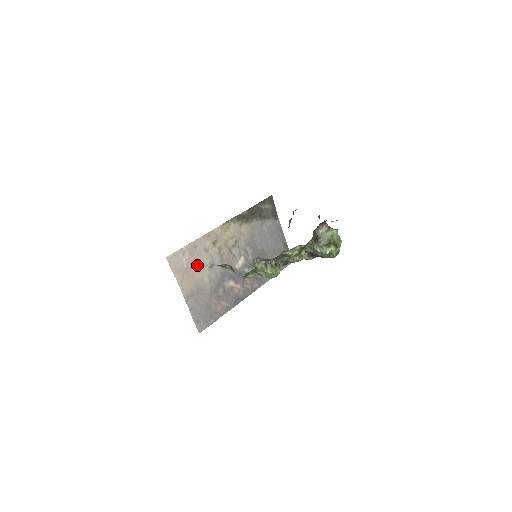
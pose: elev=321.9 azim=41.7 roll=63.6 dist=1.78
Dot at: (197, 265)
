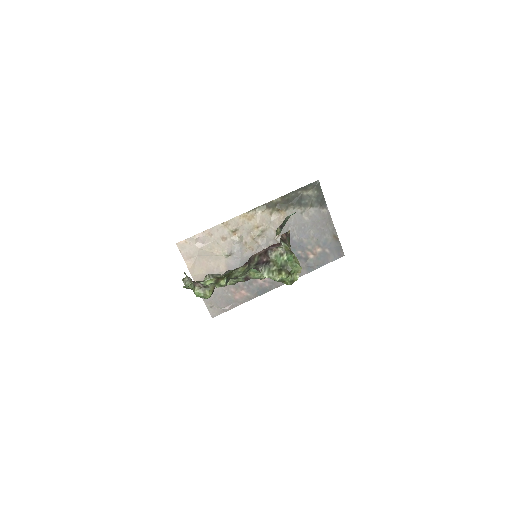
Dot at: (212, 253)
